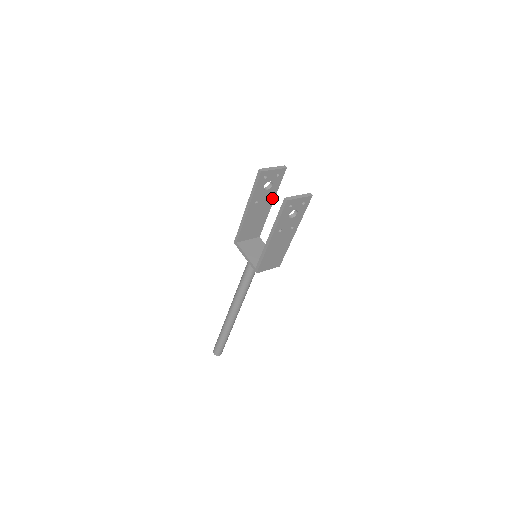
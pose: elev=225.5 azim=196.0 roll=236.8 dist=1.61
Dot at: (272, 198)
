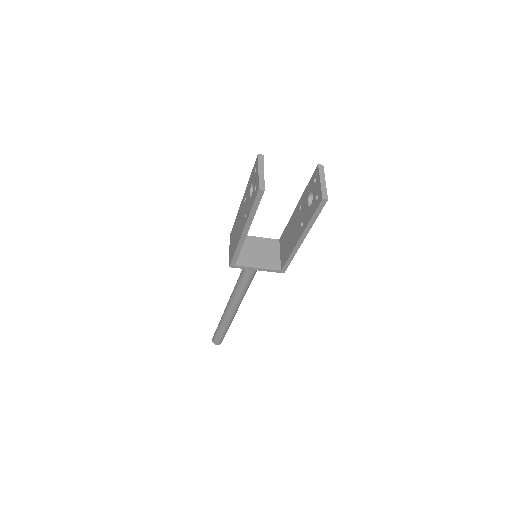
Dot at: occluded
